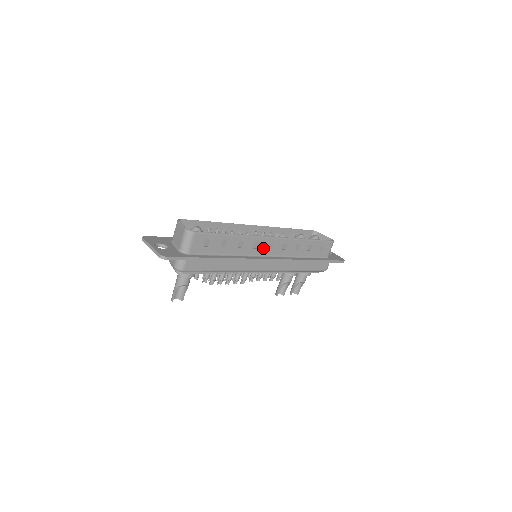
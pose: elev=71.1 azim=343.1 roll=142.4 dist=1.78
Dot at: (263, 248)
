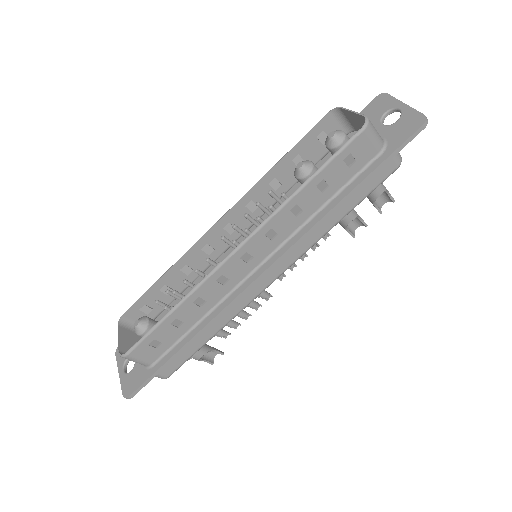
Dot at: (238, 270)
